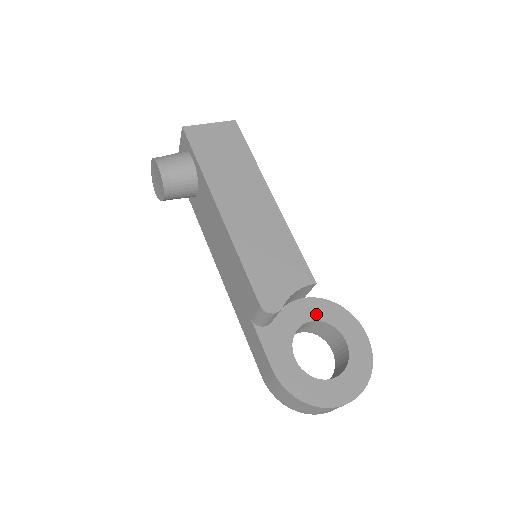
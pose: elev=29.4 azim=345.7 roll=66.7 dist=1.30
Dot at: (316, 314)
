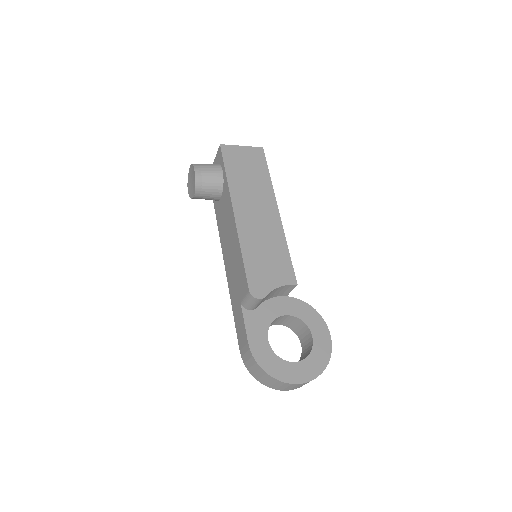
Dot at: (293, 311)
